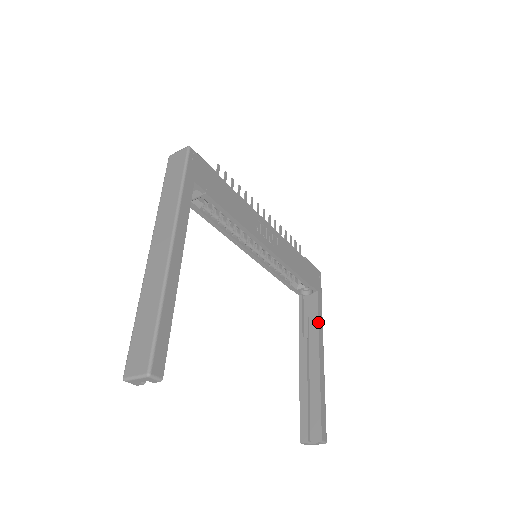
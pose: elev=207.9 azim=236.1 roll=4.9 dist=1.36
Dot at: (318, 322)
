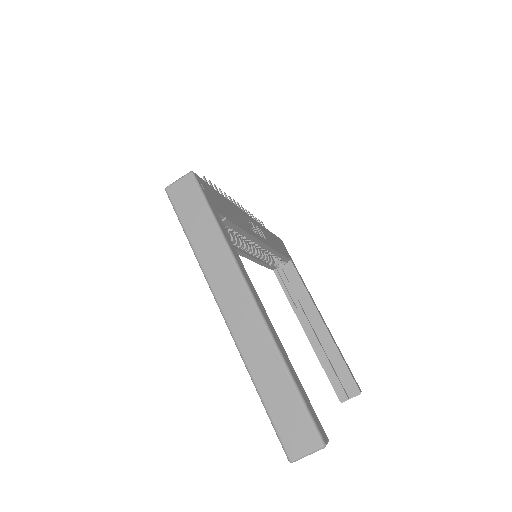
Dot at: (306, 290)
